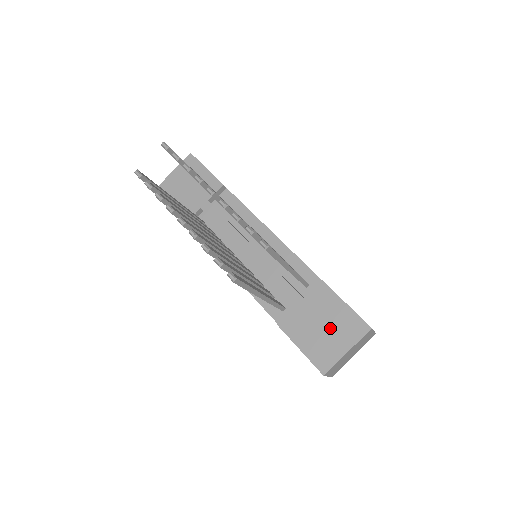
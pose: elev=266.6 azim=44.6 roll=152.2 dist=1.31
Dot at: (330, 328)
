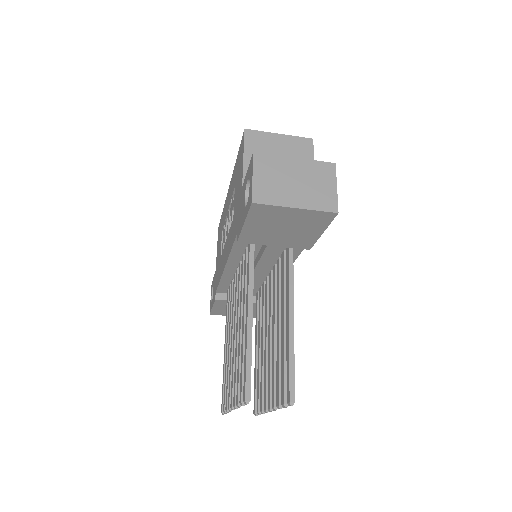
Dot at: occluded
